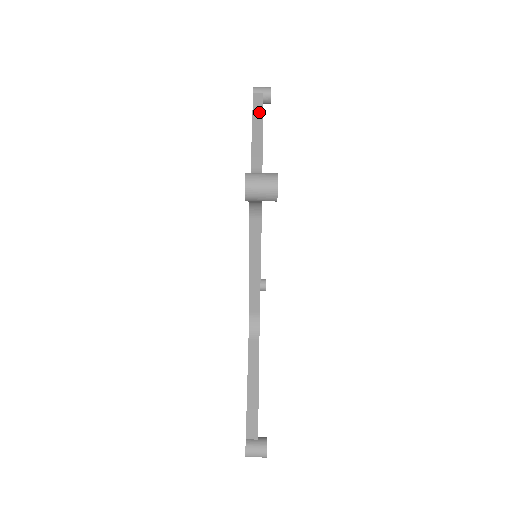
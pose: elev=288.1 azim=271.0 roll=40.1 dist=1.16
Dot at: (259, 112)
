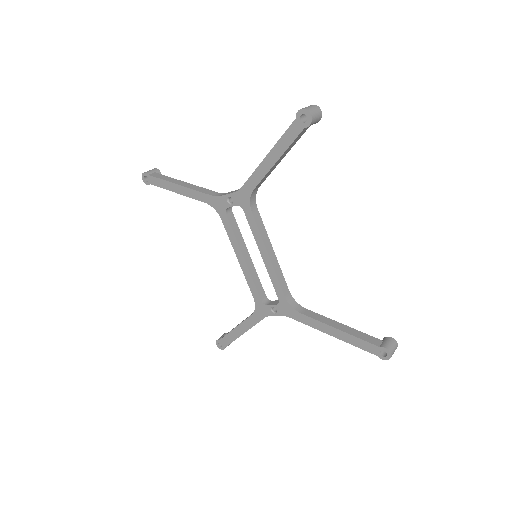
Dot at: (169, 178)
